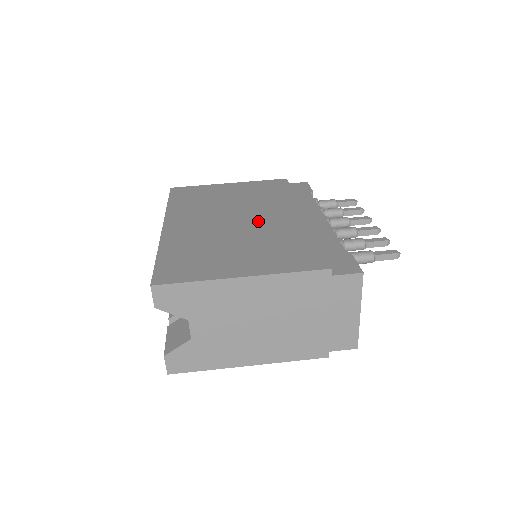
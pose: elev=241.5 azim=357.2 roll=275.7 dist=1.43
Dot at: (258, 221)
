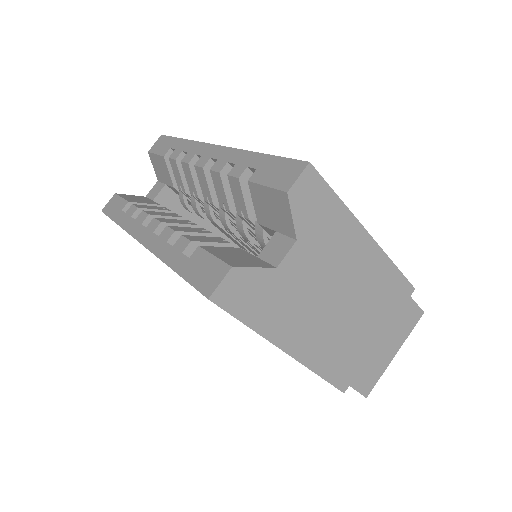
Dot at: occluded
